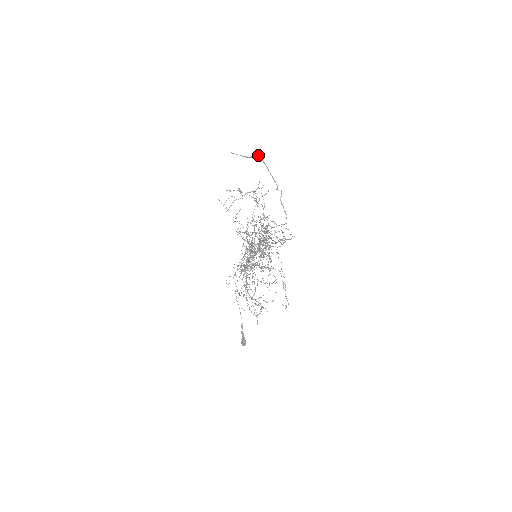
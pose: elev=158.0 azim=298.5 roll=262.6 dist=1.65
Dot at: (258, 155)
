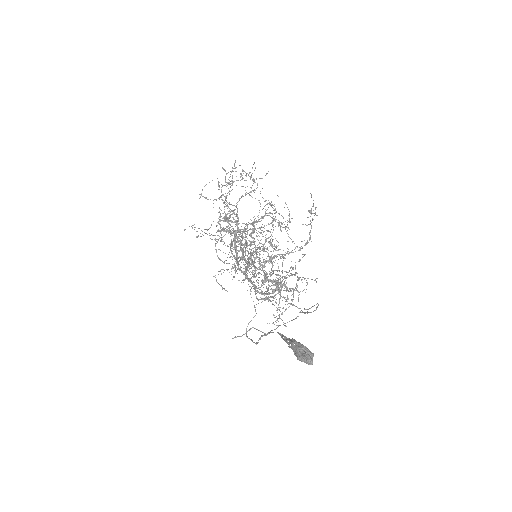
Dot at: occluded
